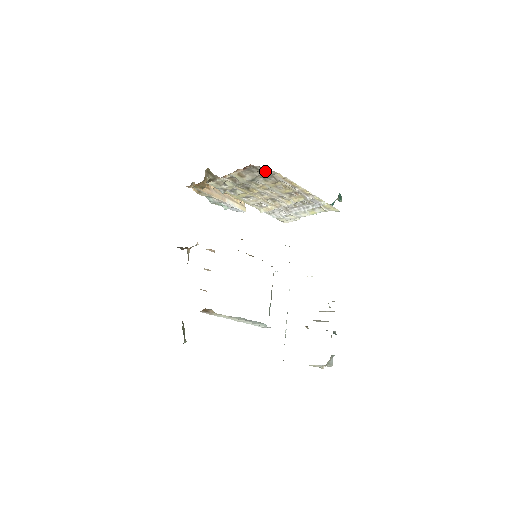
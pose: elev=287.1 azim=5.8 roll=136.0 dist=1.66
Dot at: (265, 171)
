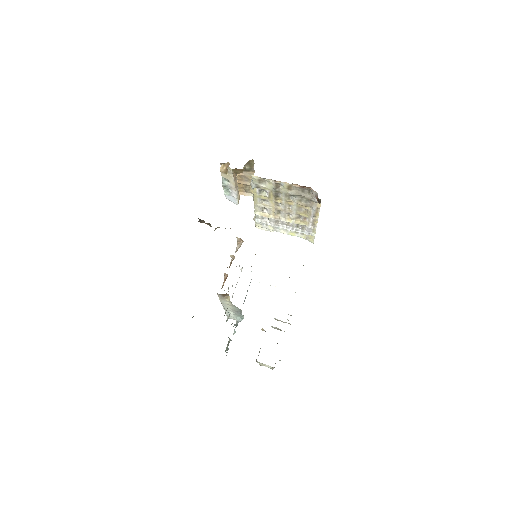
Dot at: (314, 197)
